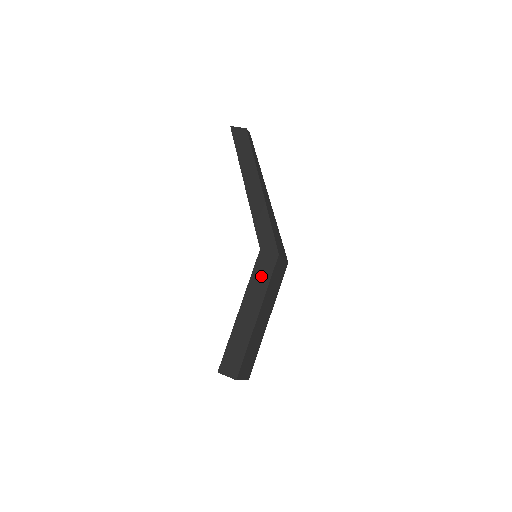
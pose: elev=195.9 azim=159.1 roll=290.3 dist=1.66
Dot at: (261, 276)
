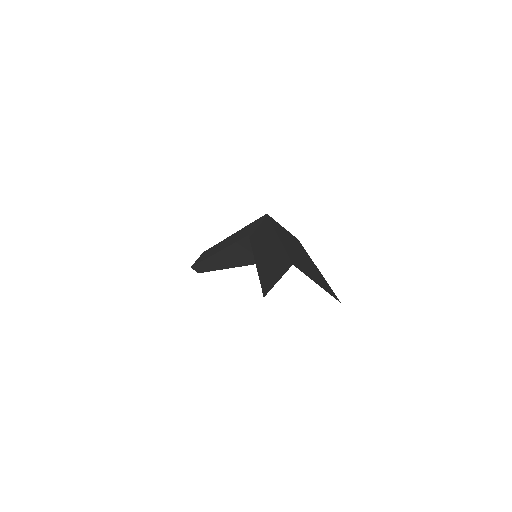
Dot at: (260, 232)
